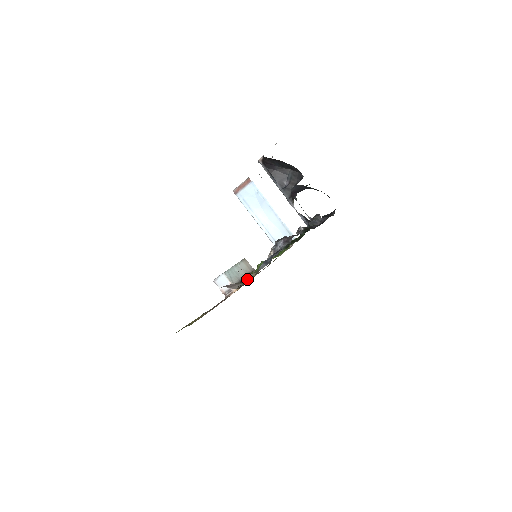
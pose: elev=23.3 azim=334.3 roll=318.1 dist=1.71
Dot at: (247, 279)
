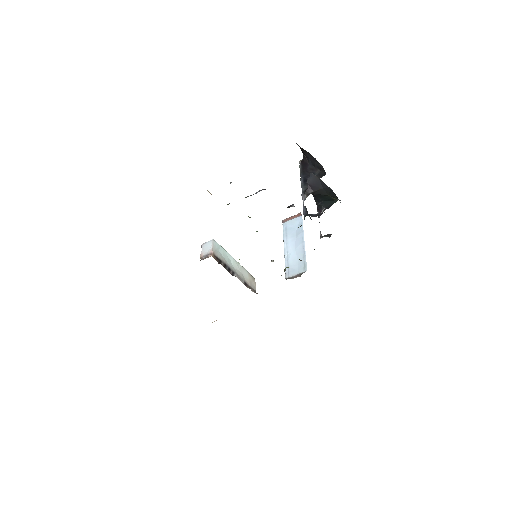
Dot at: occluded
